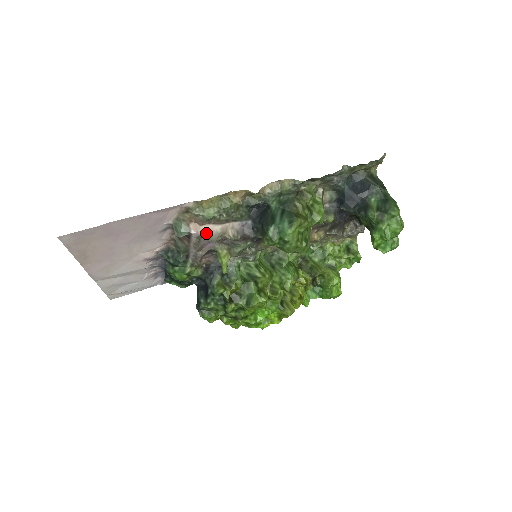
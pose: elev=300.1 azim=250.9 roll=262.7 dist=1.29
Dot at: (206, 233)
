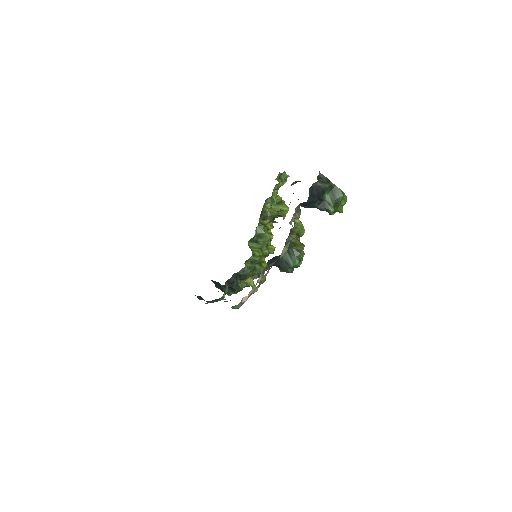
Dot at: occluded
